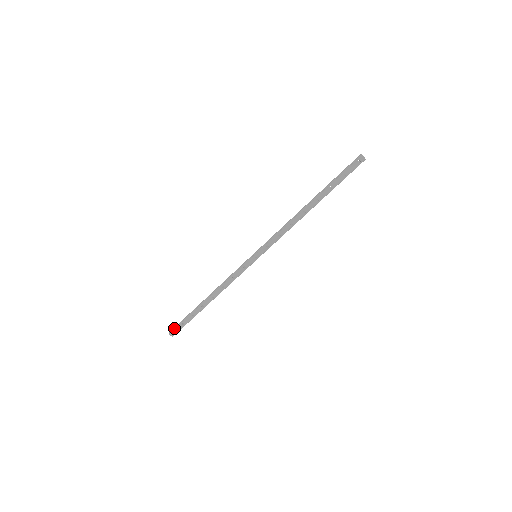
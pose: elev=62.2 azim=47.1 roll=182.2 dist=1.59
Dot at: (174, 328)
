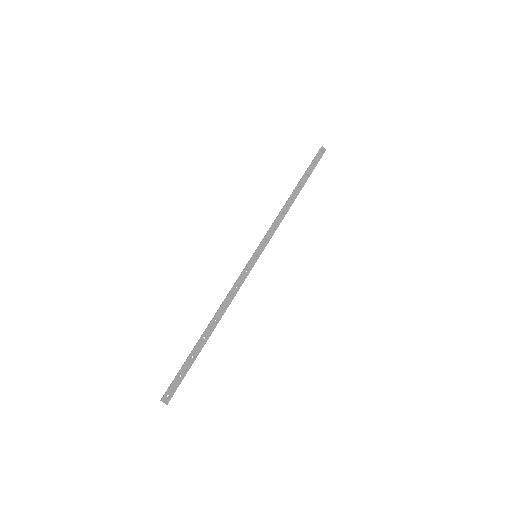
Dot at: (167, 389)
